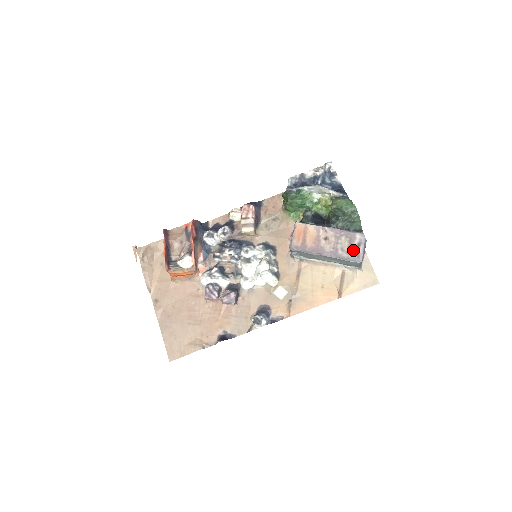
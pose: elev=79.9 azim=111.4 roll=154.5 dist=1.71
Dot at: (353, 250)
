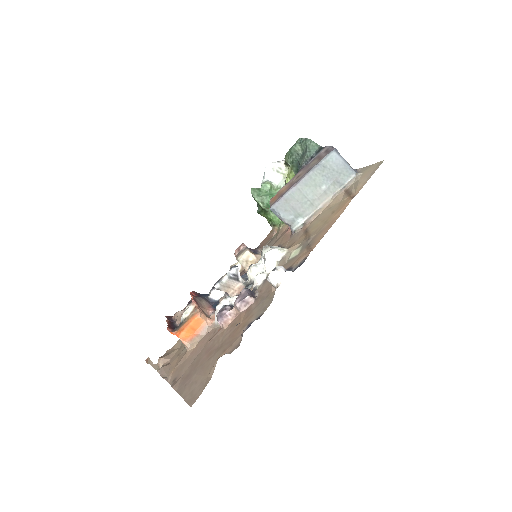
Dot at: (323, 155)
